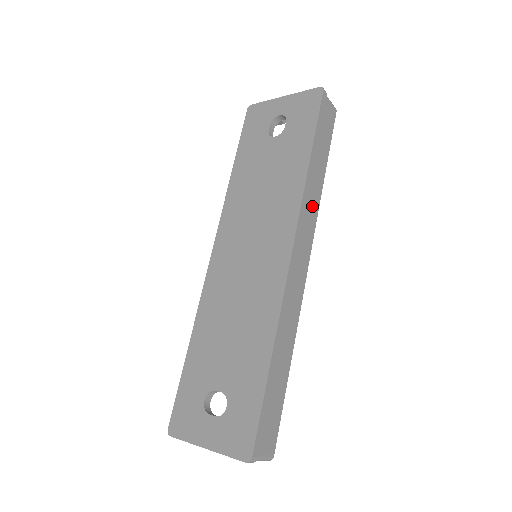
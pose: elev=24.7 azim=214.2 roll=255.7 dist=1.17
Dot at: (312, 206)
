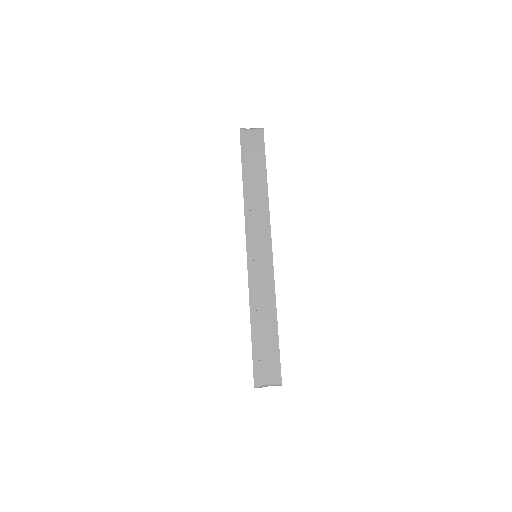
Dot at: (260, 207)
